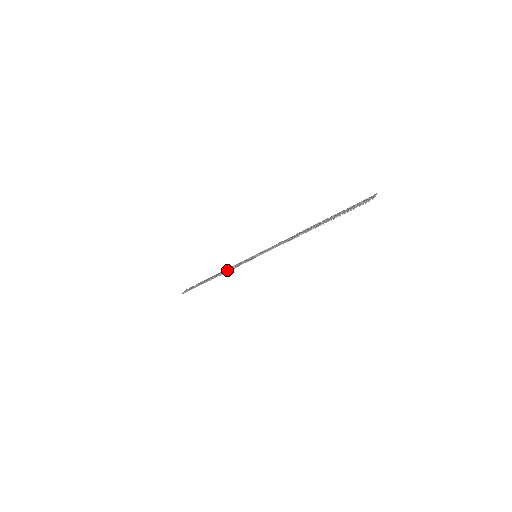
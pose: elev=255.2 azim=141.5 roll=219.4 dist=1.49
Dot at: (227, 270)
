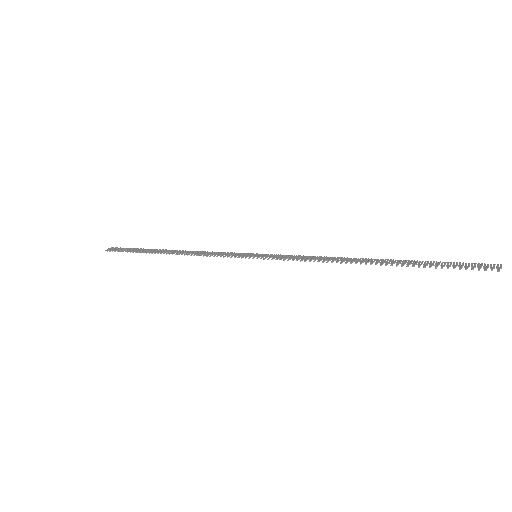
Dot at: (198, 253)
